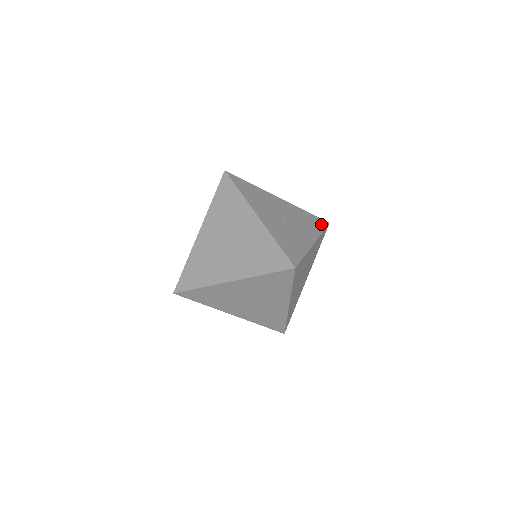
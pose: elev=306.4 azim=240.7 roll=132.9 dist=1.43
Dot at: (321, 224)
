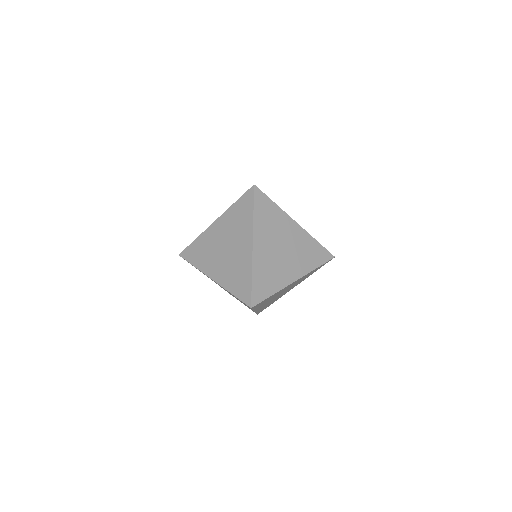
Dot at: occluded
